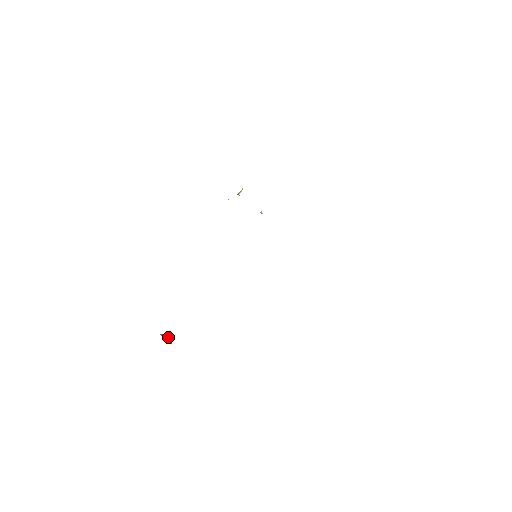
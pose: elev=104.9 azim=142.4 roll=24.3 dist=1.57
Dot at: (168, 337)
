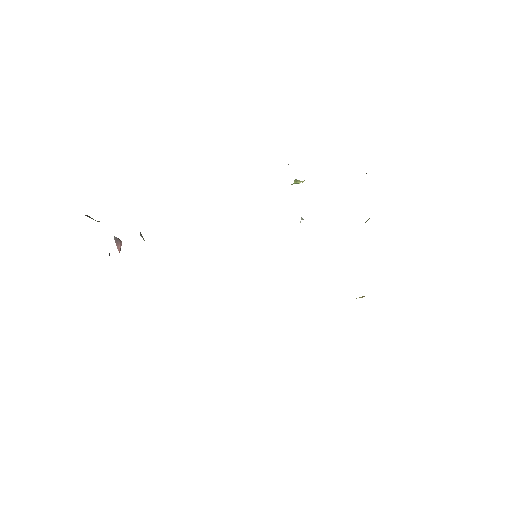
Dot at: (120, 244)
